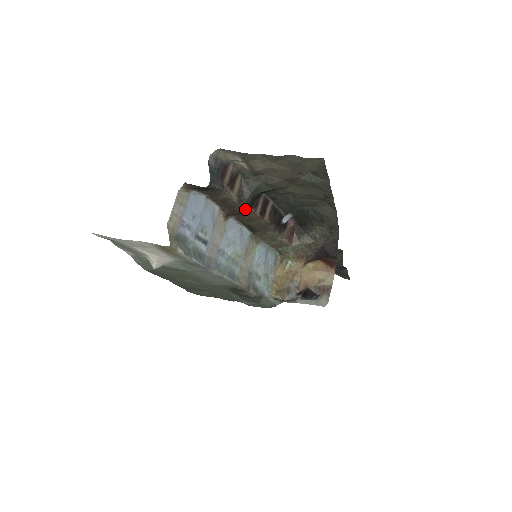
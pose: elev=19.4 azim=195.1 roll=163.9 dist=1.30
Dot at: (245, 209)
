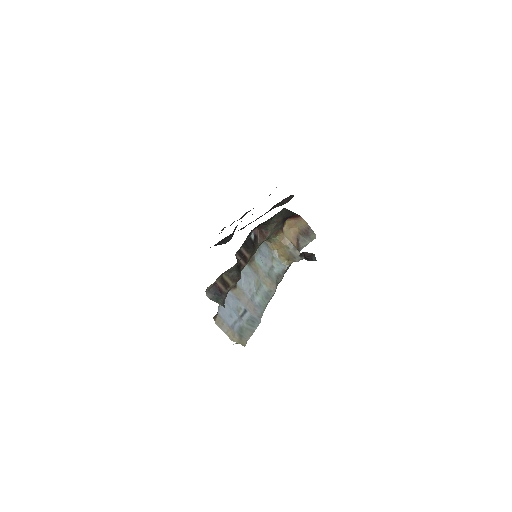
Dot at: occluded
